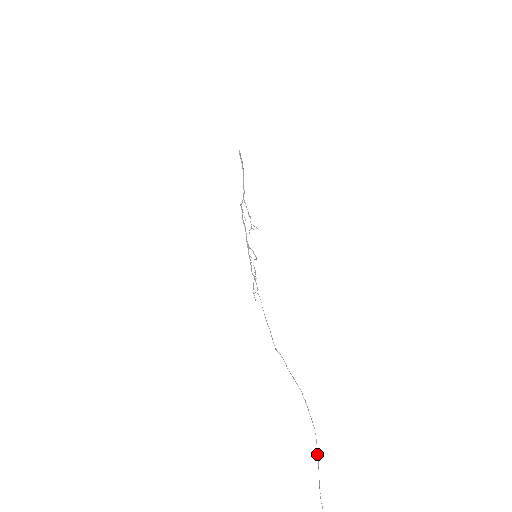
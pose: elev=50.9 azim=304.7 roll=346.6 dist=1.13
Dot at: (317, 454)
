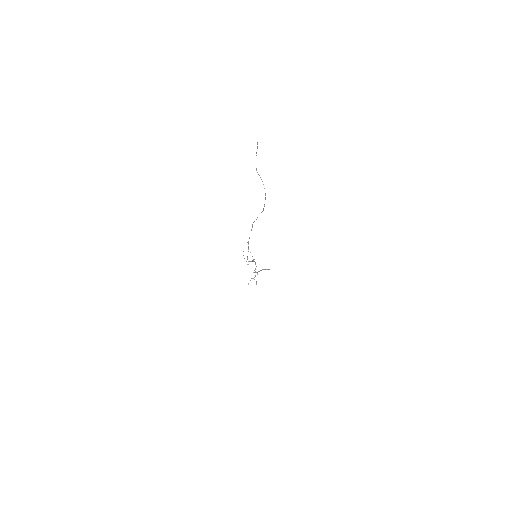
Dot at: occluded
